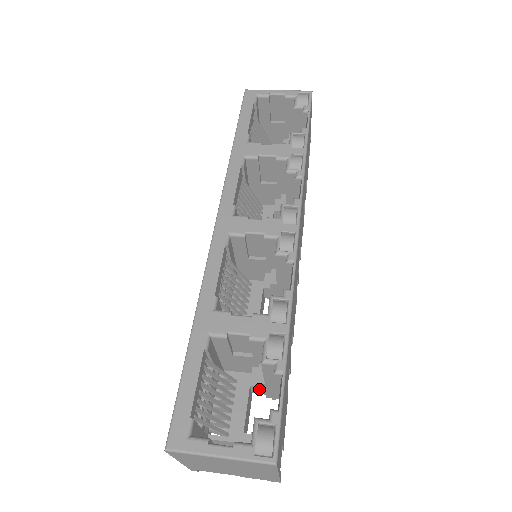
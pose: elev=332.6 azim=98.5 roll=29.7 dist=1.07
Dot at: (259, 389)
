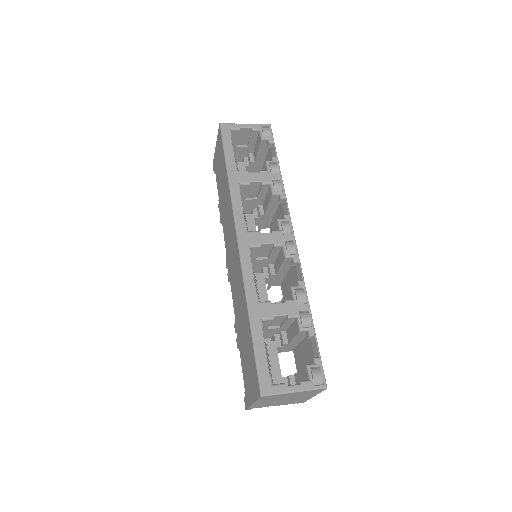
Dot at: (281, 348)
